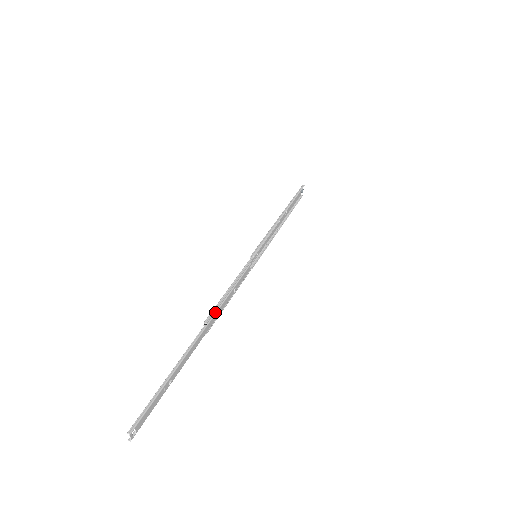
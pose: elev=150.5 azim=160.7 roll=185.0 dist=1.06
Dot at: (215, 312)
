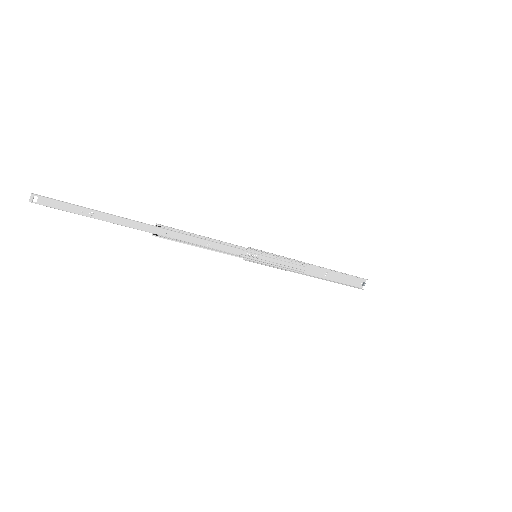
Dot at: (173, 231)
